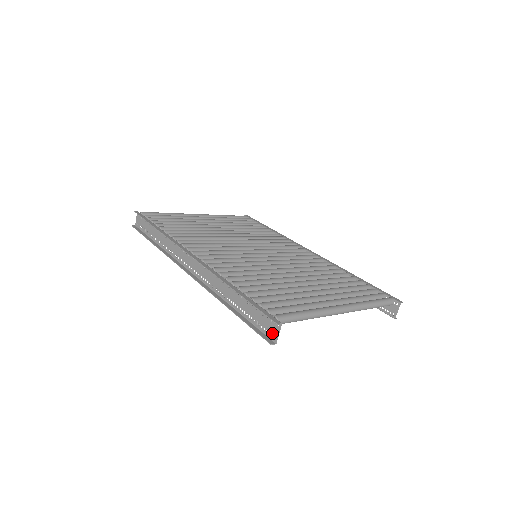
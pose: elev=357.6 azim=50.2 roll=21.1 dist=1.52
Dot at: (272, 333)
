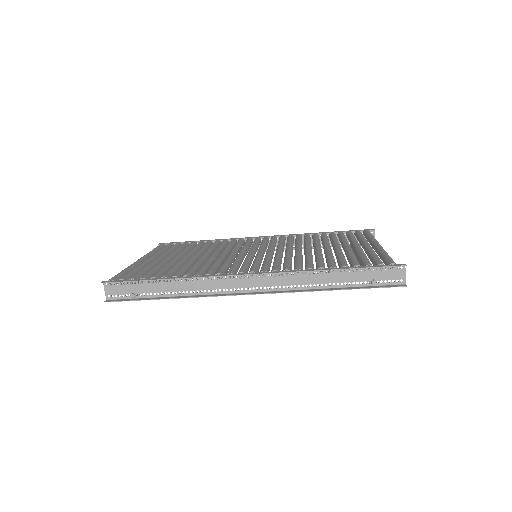
Dot at: (397, 279)
